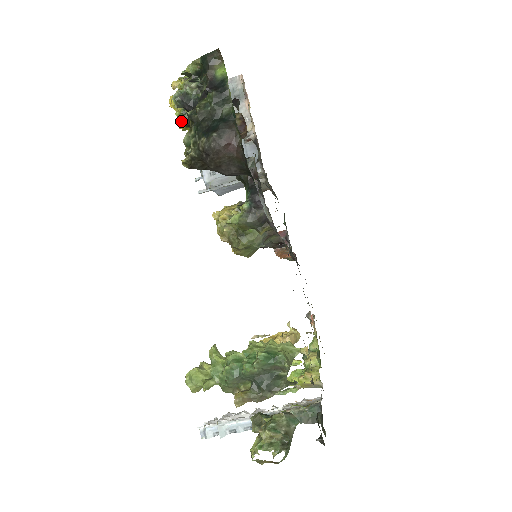
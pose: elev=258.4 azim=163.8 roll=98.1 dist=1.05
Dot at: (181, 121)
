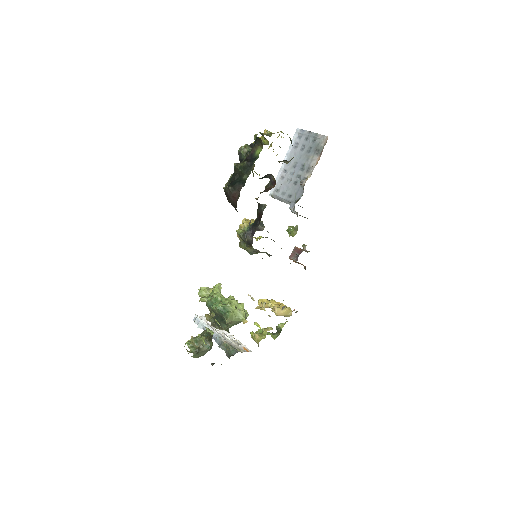
Dot at: occluded
